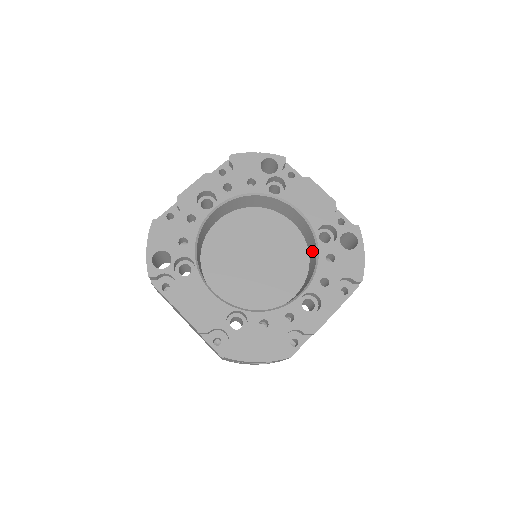
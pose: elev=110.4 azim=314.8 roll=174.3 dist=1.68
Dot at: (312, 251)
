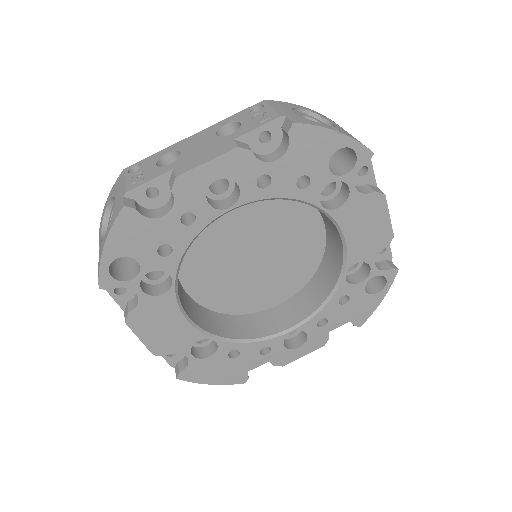
Dot at: (327, 273)
